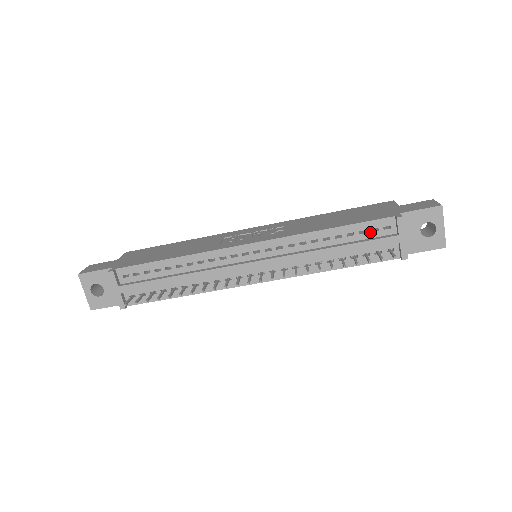
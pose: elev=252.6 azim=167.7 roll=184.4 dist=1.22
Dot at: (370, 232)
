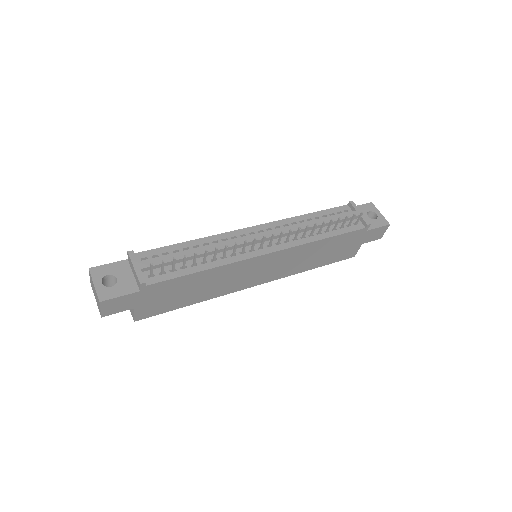
Dot at: (337, 214)
